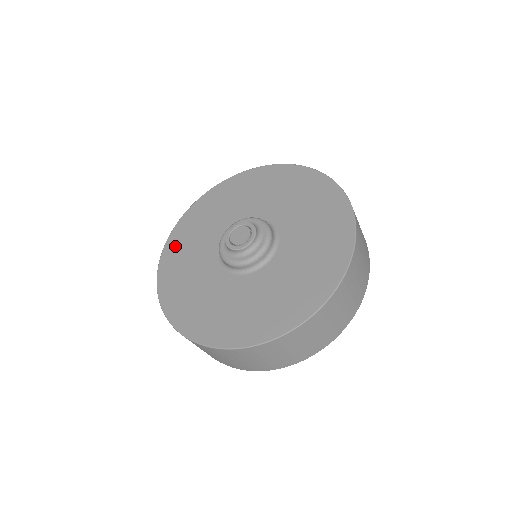
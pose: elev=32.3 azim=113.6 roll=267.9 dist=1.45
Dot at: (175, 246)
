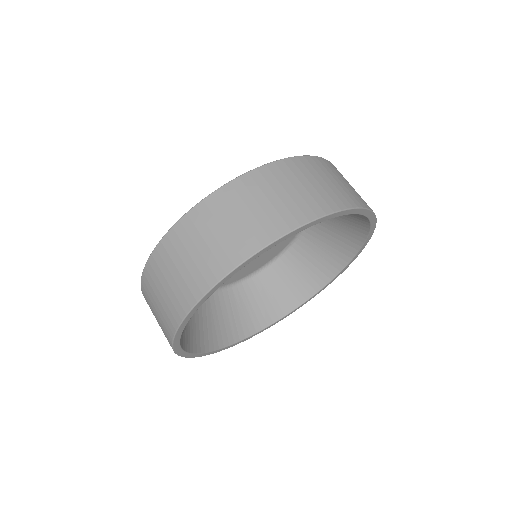
Dot at: occluded
